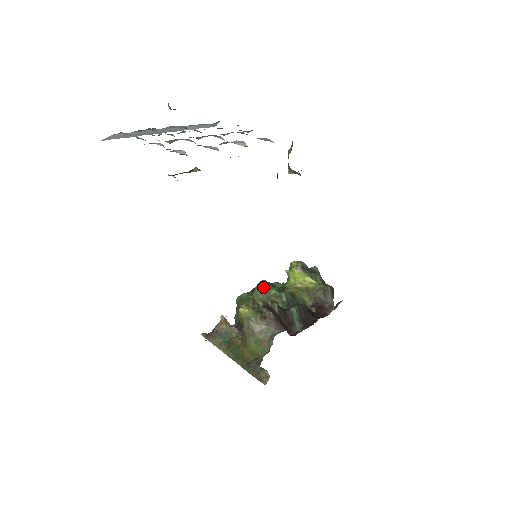
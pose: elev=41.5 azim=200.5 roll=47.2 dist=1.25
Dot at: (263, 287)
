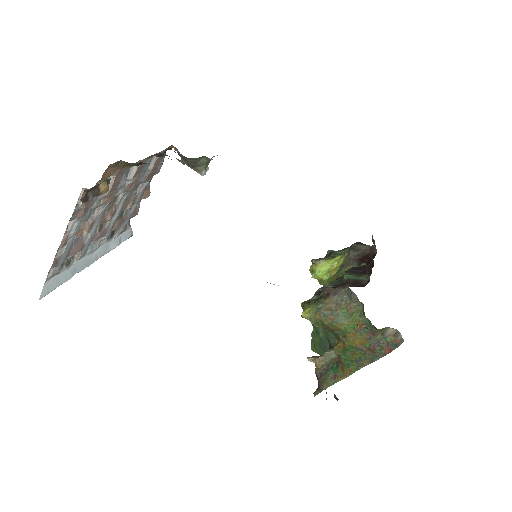
Dot at: occluded
